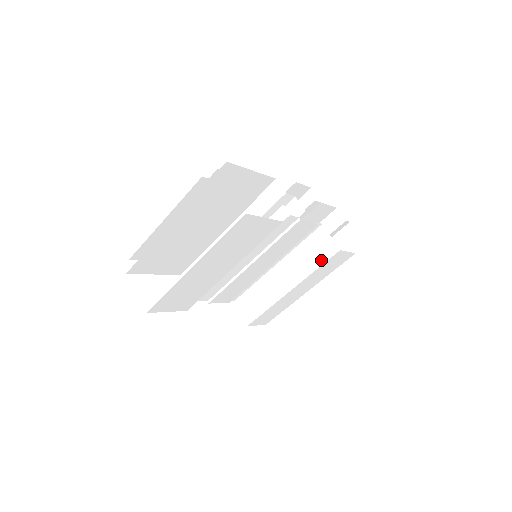
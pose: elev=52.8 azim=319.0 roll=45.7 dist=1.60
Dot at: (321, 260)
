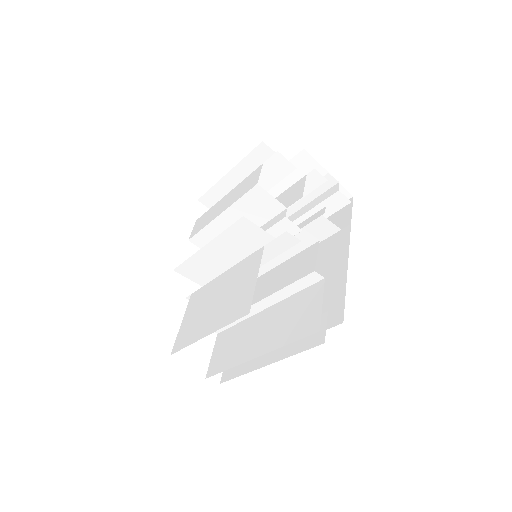
Dot at: (321, 238)
